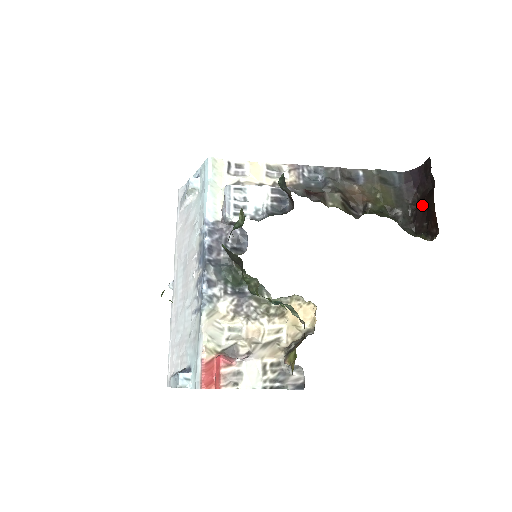
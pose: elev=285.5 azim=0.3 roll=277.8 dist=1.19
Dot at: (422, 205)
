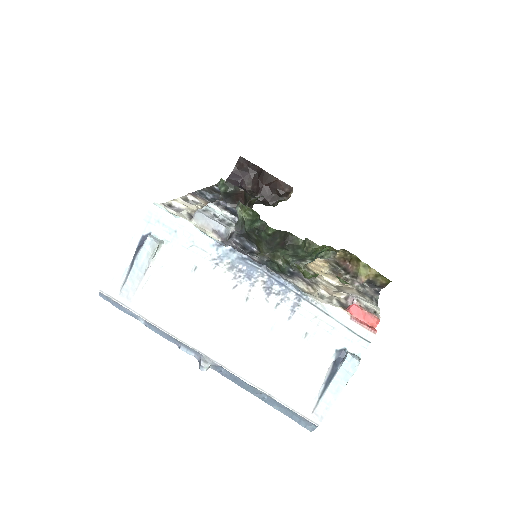
Dot at: (261, 186)
